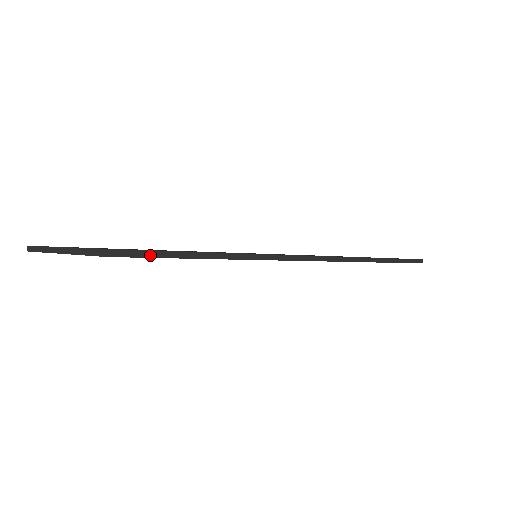
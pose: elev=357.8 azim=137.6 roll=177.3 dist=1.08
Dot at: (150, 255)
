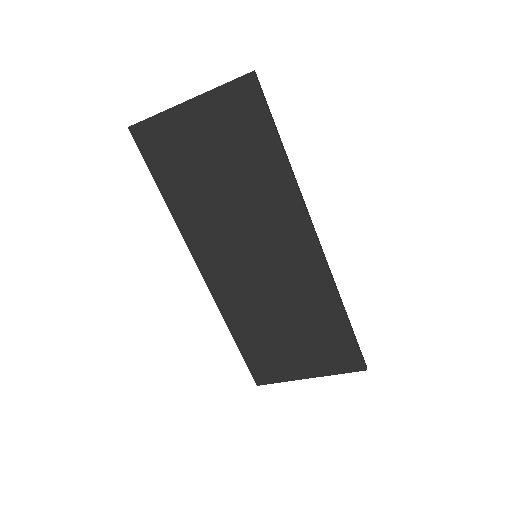
Dot at: (265, 99)
